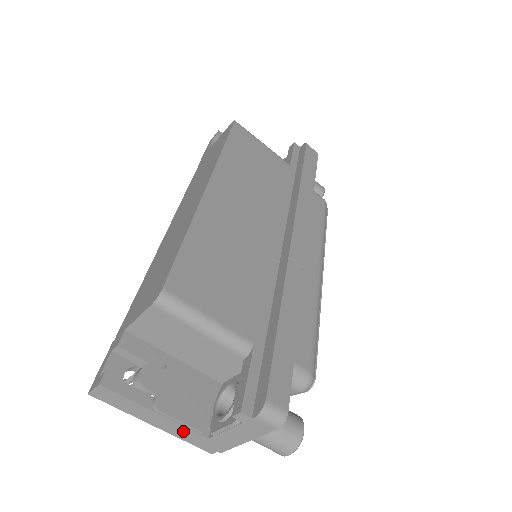
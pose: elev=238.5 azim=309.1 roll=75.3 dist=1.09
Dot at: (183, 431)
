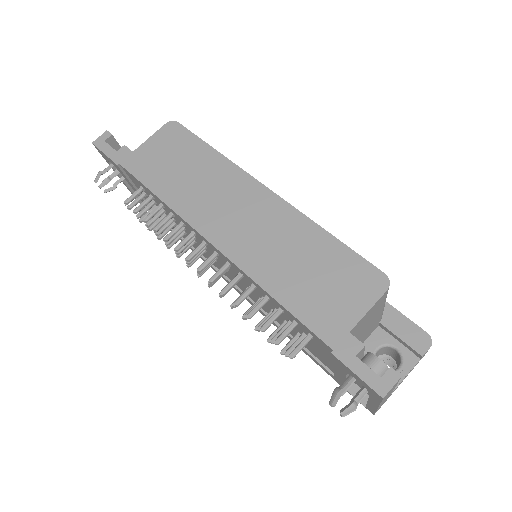
Dot at: (386, 398)
